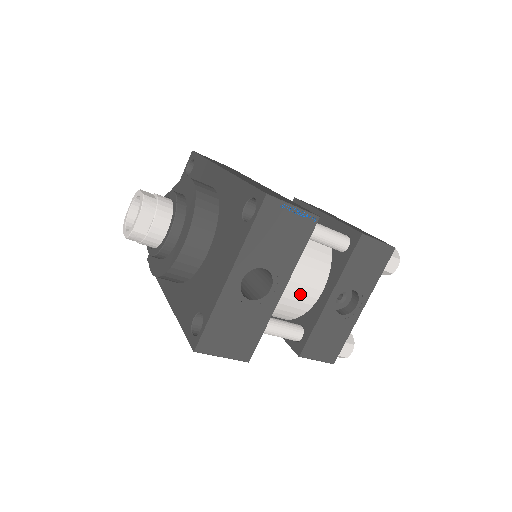
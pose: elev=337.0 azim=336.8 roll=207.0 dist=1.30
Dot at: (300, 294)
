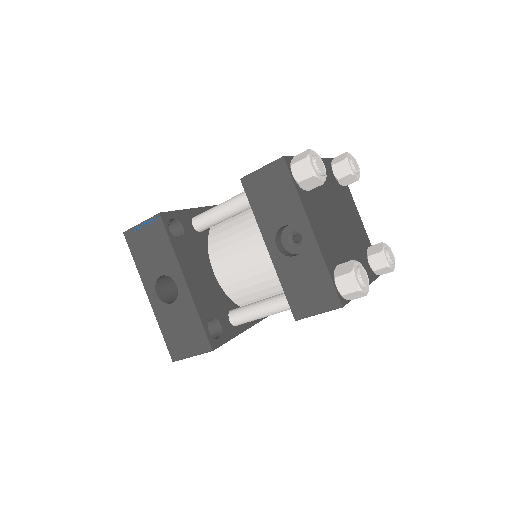
Dot at: (259, 265)
